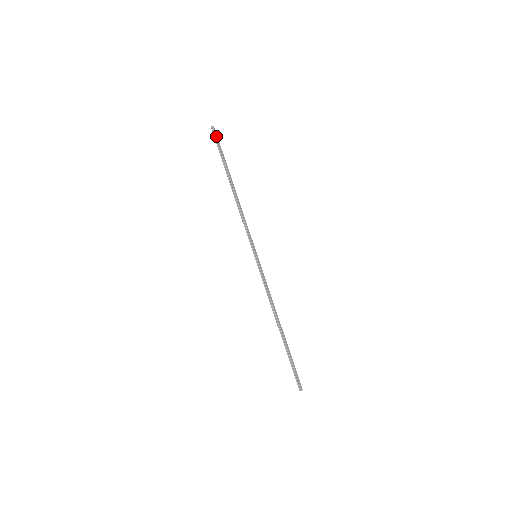
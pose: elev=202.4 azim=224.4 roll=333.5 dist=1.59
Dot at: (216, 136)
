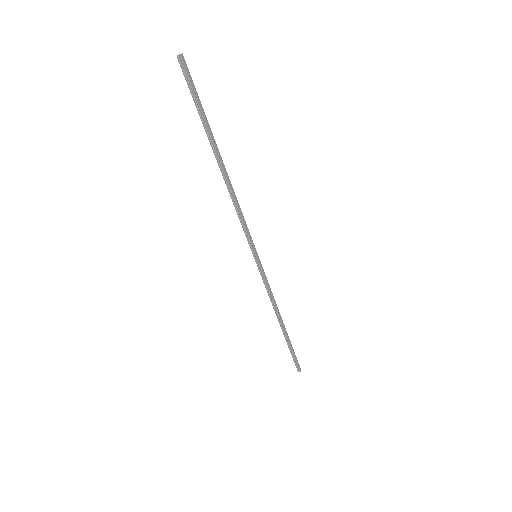
Dot at: (189, 77)
